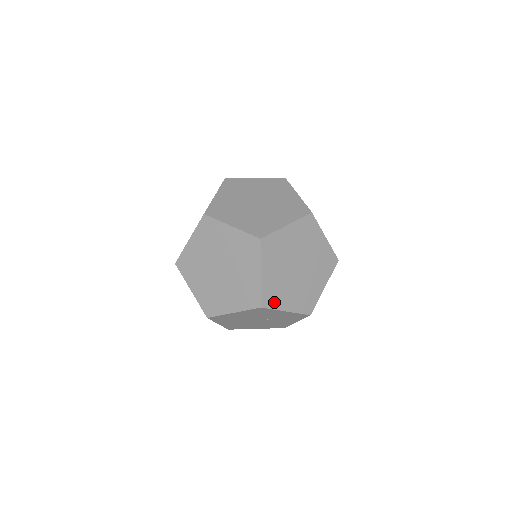
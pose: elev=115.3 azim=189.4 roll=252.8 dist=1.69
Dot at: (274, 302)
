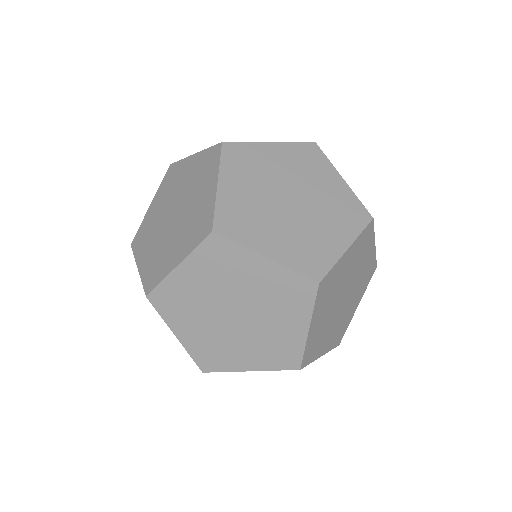
Dot at: occluded
